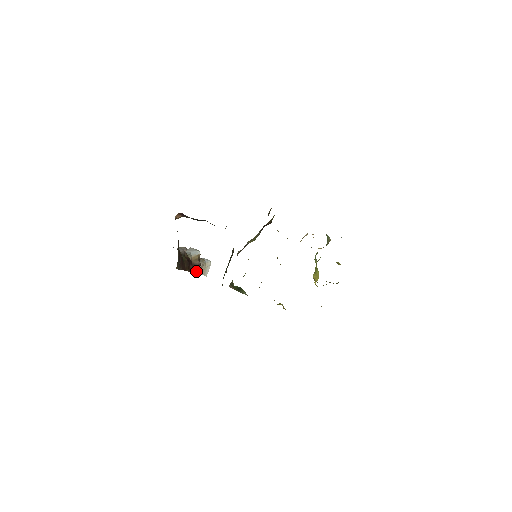
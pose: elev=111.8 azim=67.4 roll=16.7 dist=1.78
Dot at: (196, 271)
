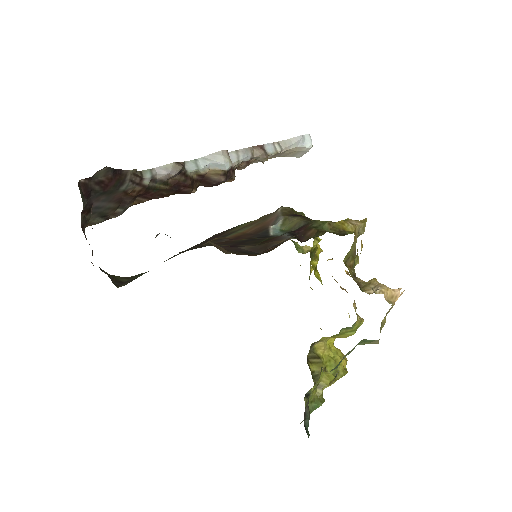
Dot at: (214, 185)
